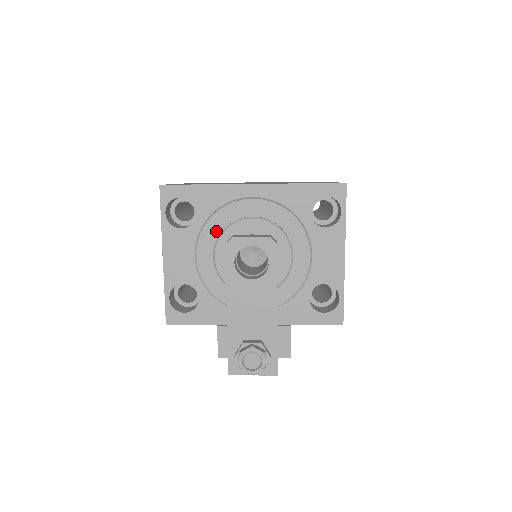
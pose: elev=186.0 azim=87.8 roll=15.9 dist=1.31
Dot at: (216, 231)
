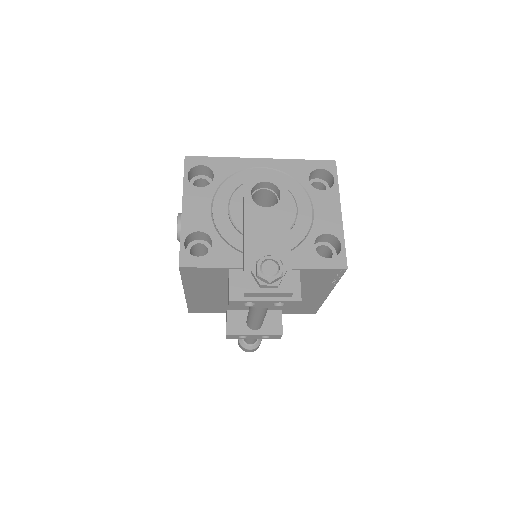
Dot at: (231, 190)
